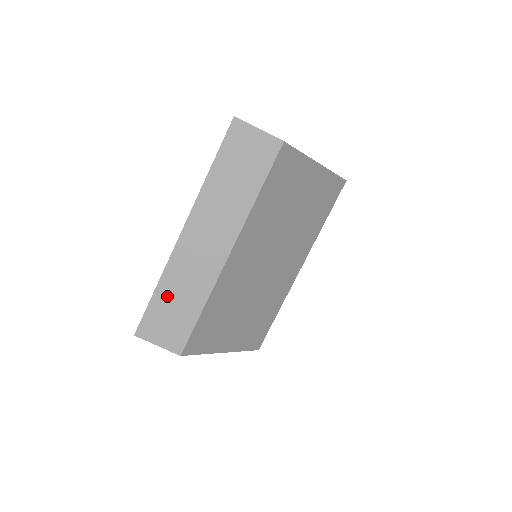
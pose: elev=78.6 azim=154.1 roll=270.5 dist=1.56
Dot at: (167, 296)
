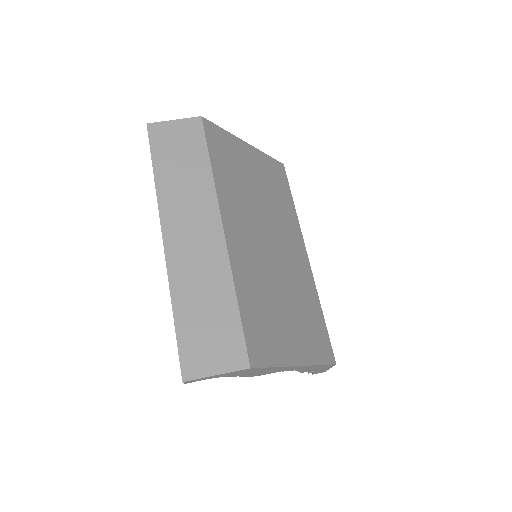
Dot at: (190, 311)
